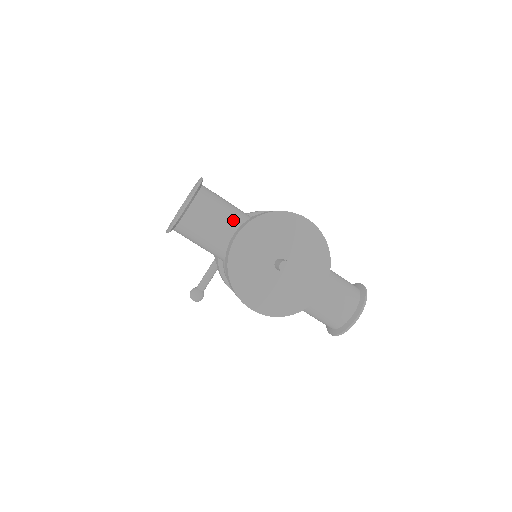
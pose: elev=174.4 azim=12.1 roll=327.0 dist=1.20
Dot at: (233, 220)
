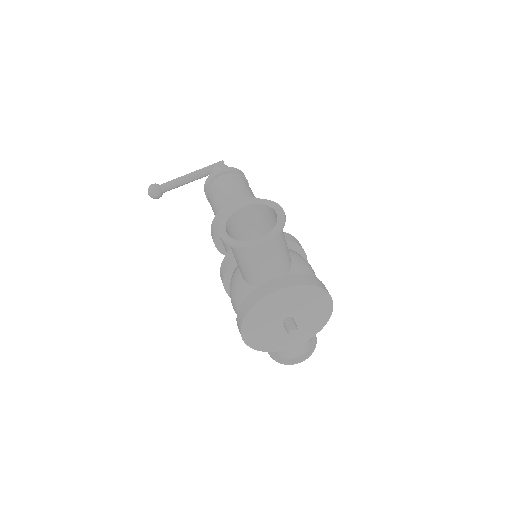
Dot at: (281, 266)
